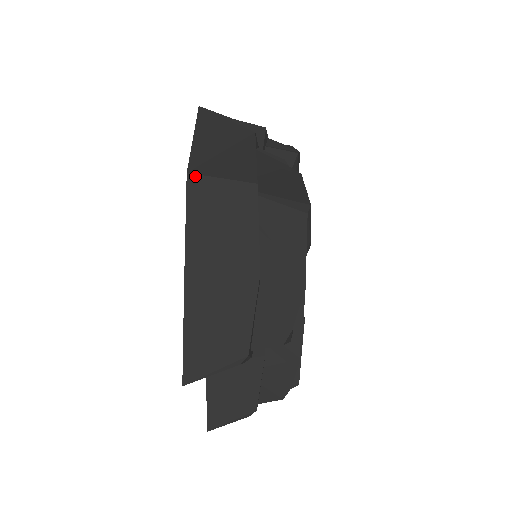
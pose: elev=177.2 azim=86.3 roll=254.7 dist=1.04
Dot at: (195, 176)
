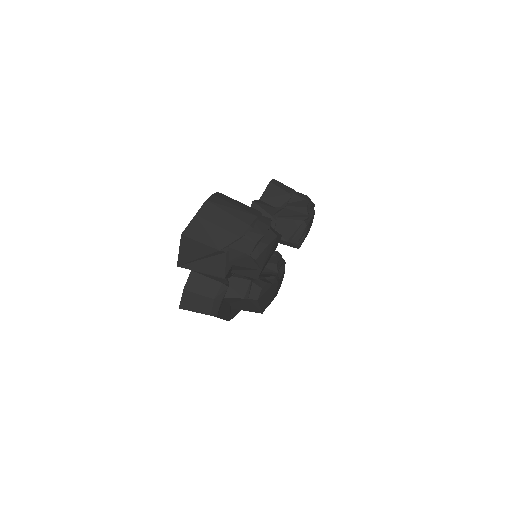
Dot at: occluded
